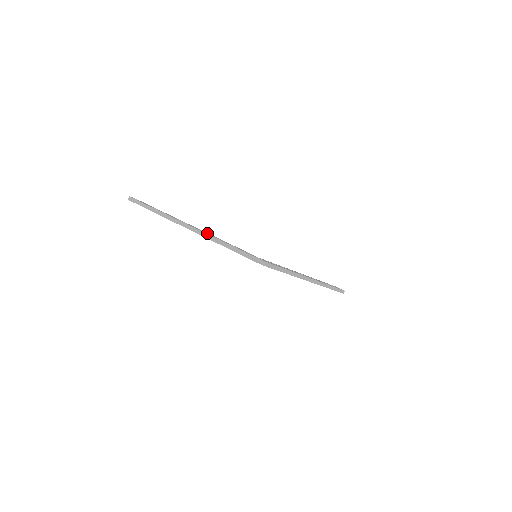
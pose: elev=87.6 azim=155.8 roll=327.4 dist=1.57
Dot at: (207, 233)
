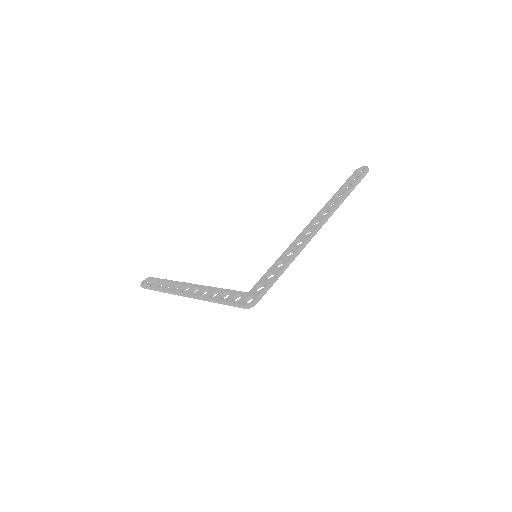
Dot at: (202, 290)
